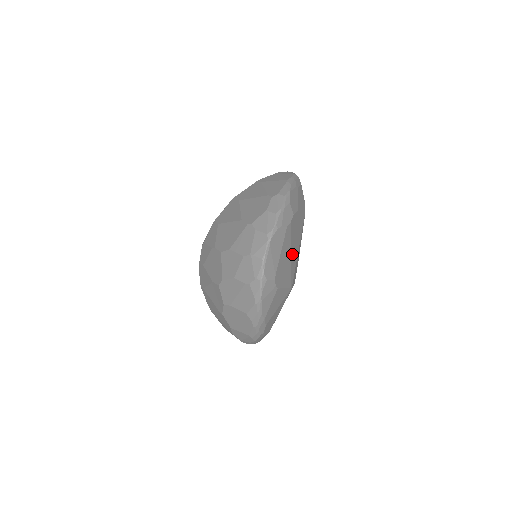
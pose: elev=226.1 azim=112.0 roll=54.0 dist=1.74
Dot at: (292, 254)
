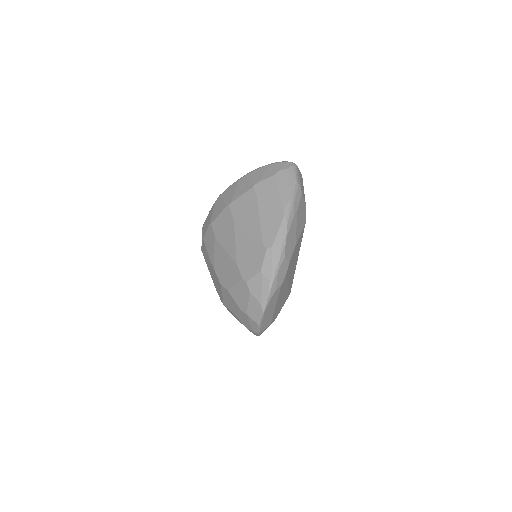
Dot at: (289, 280)
